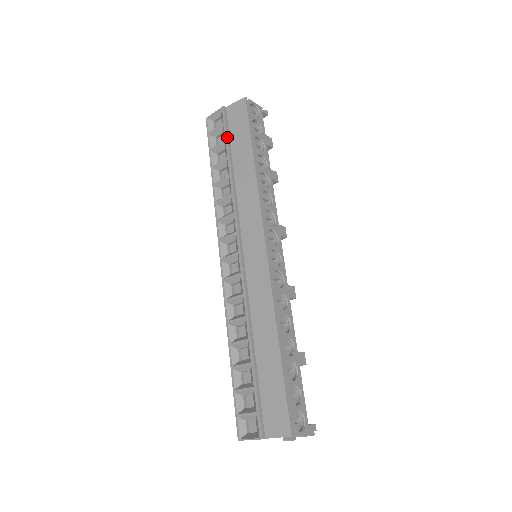
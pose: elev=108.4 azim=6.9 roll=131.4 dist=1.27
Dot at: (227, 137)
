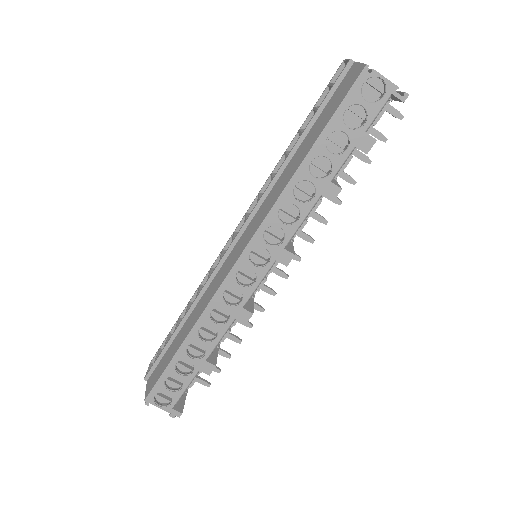
Dot at: (319, 107)
